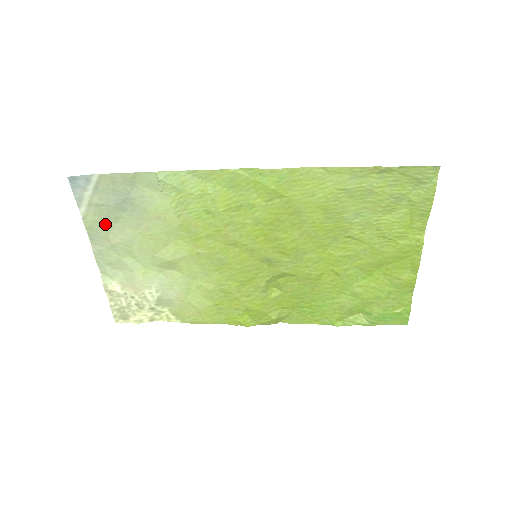
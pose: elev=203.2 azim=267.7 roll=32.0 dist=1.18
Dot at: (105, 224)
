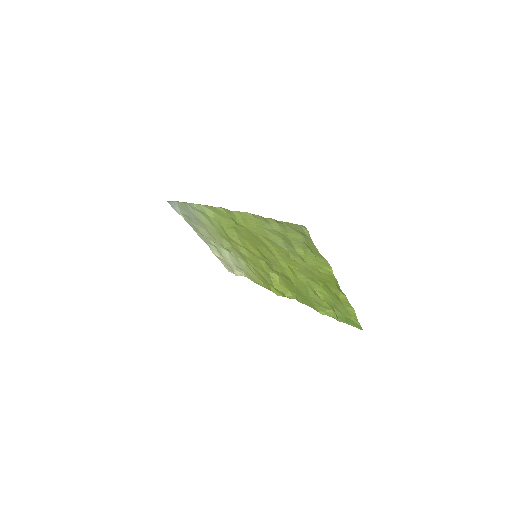
Dot at: (193, 224)
